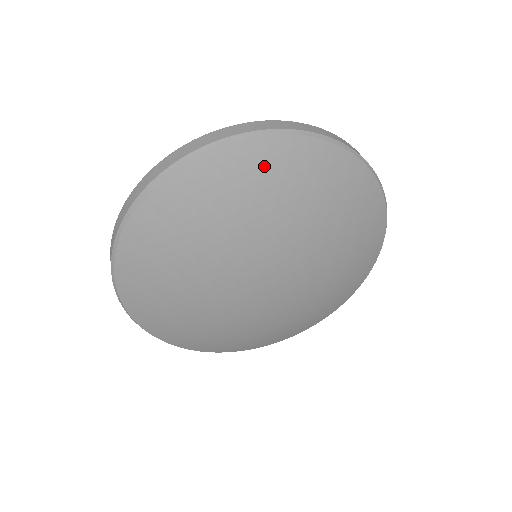
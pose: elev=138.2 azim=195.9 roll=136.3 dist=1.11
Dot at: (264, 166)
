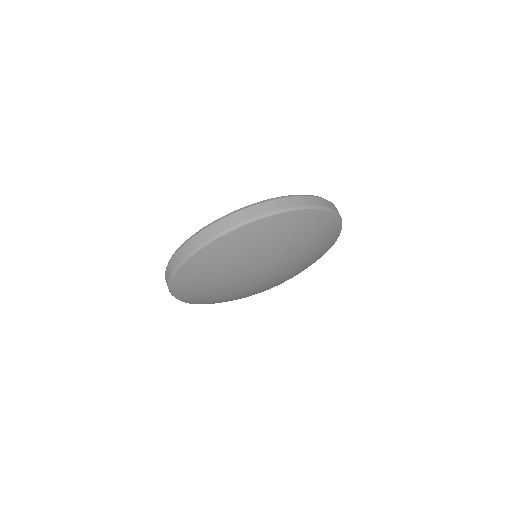
Dot at: (243, 241)
